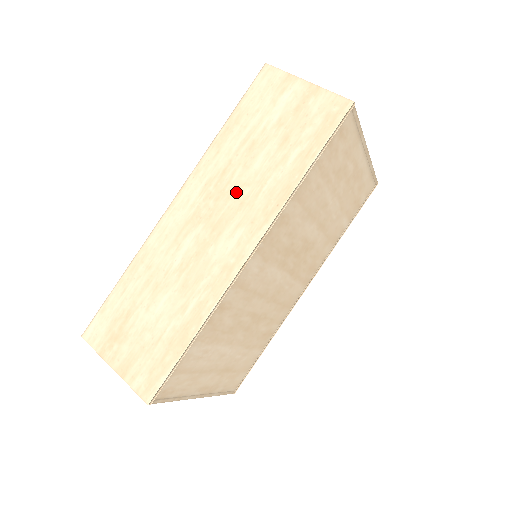
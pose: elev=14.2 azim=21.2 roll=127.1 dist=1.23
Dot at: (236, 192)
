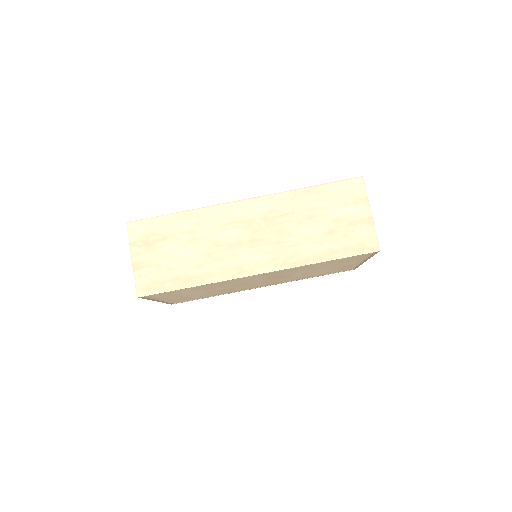
Dot at: (281, 233)
